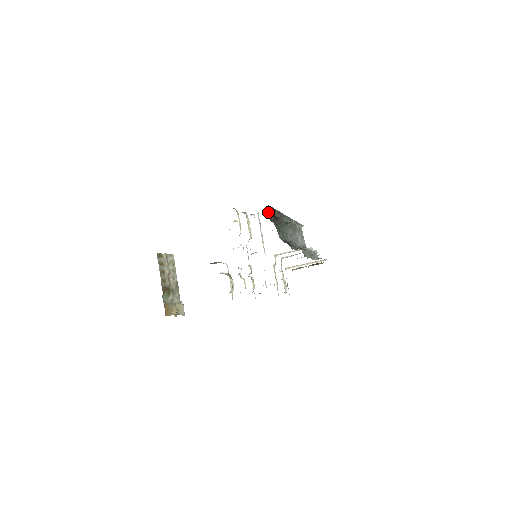
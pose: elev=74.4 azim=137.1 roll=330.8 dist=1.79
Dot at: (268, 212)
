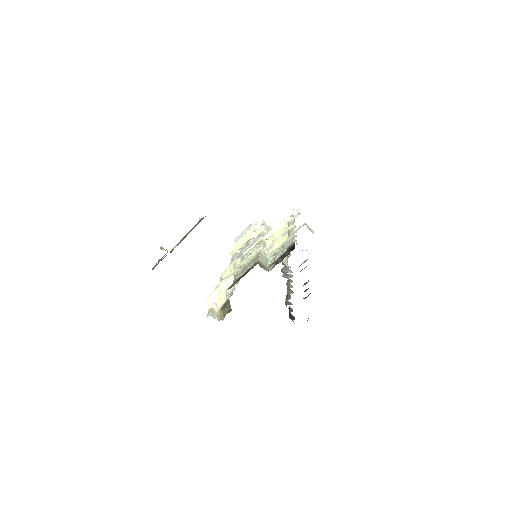
Dot at: occluded
